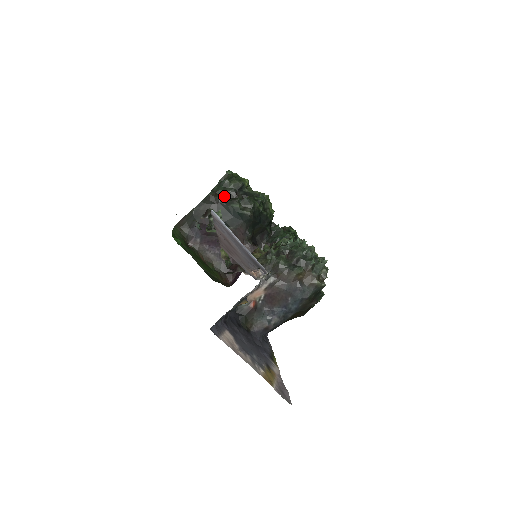
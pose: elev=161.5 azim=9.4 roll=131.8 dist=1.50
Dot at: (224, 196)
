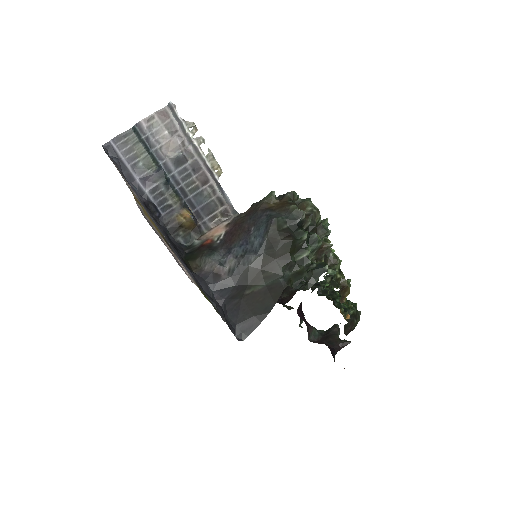
Dot at: occluded
